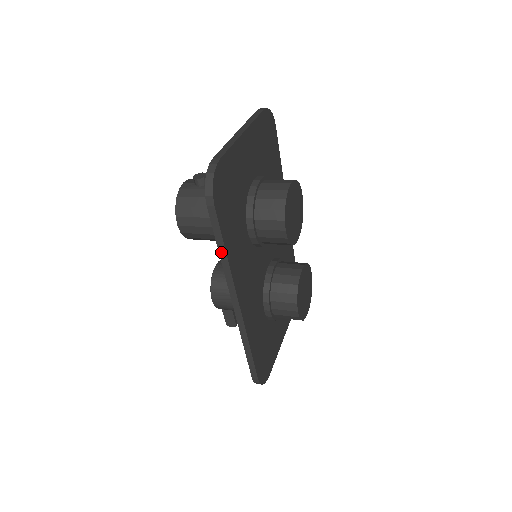
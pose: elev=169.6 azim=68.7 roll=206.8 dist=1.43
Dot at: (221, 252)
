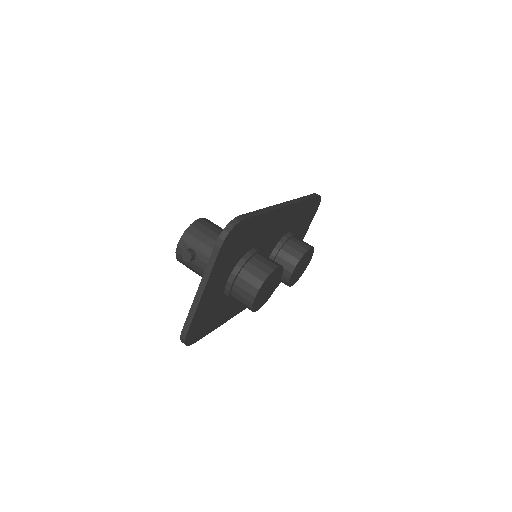
Dot at: occluded
